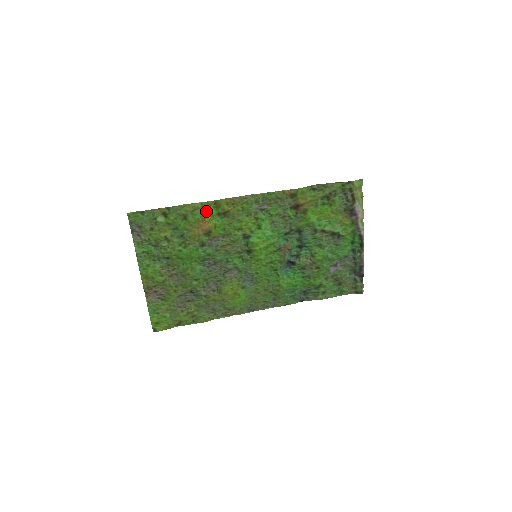
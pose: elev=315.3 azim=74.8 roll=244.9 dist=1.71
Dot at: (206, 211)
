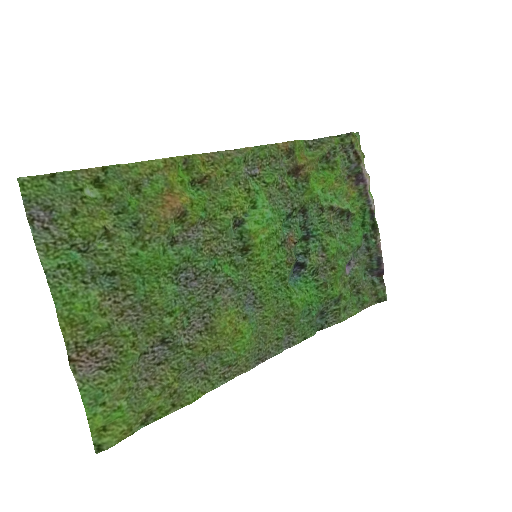
Dot at: (173, 175)
